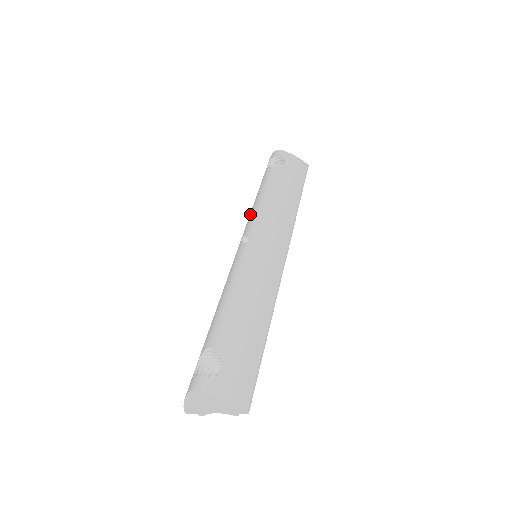
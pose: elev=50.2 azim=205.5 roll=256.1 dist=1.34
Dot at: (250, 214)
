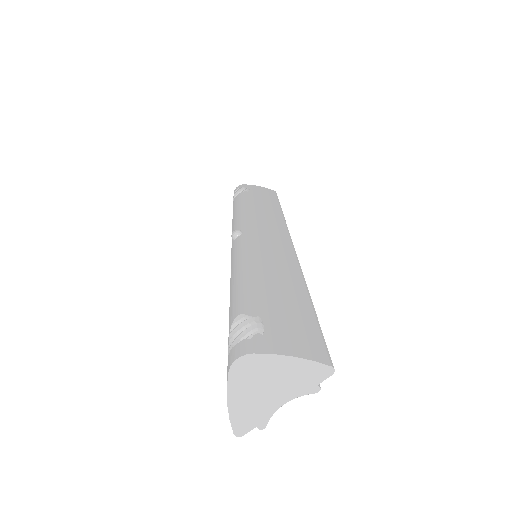
Dot at: (232, 227)
